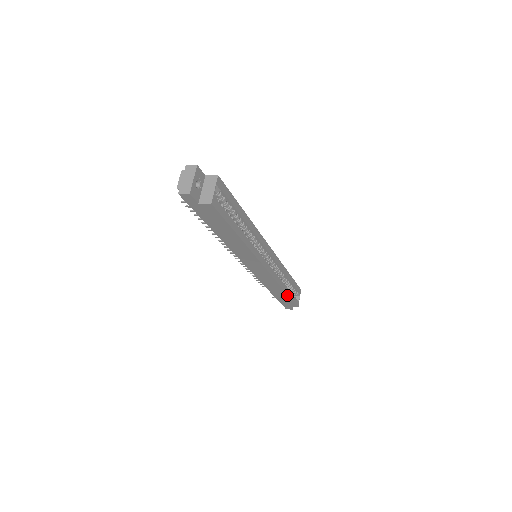
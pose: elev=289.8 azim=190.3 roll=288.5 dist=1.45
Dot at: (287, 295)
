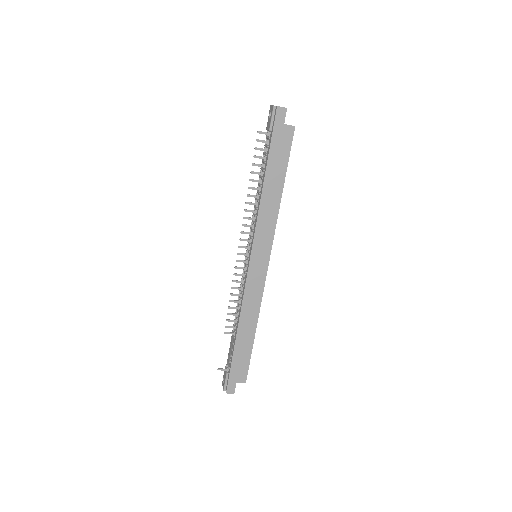
Dot at: (252, 342)
